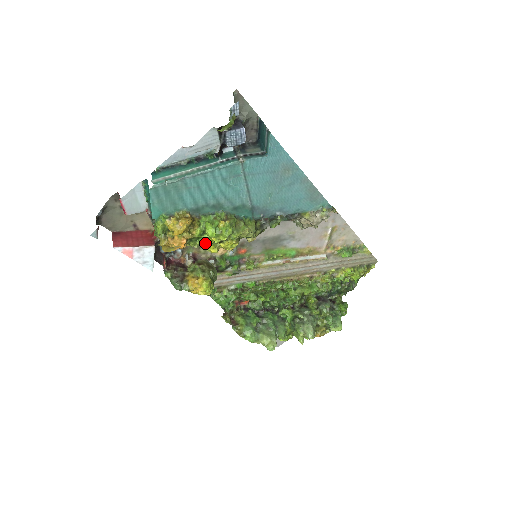
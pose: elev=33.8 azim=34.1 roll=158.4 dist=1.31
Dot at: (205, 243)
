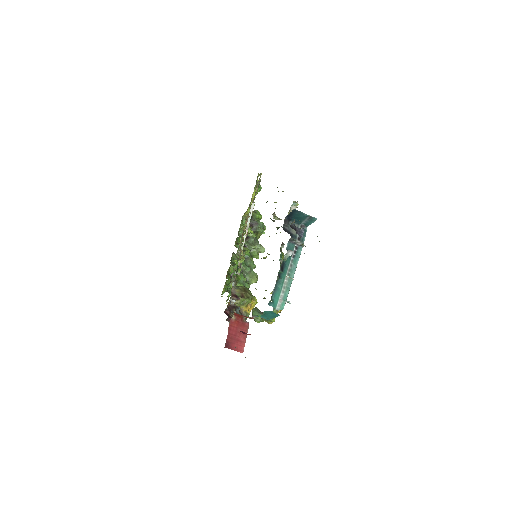
Dot at: (271, 292)
